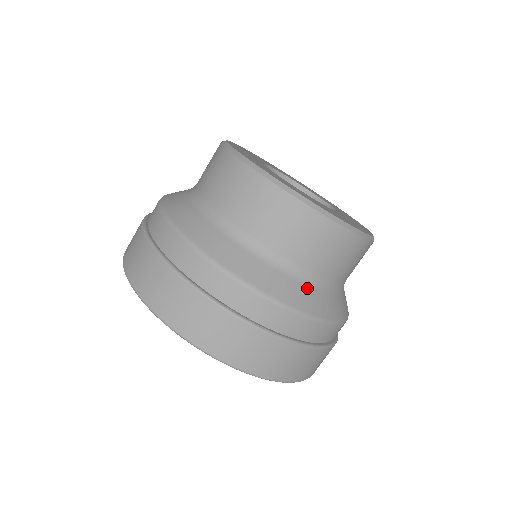
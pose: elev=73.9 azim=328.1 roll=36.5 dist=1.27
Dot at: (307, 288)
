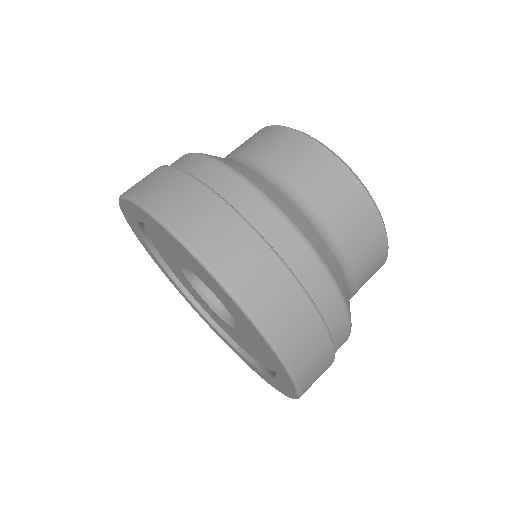
Dot at: (347, 290)
